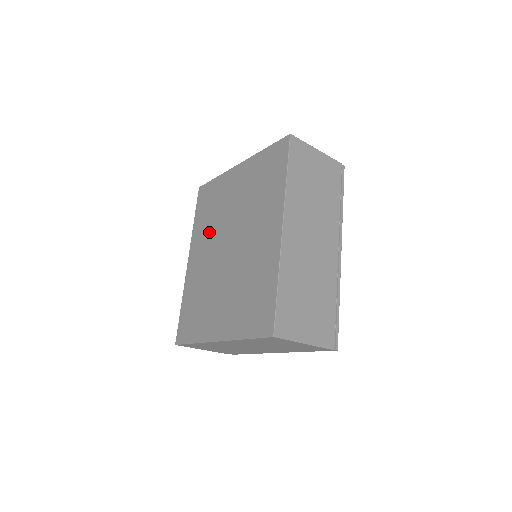
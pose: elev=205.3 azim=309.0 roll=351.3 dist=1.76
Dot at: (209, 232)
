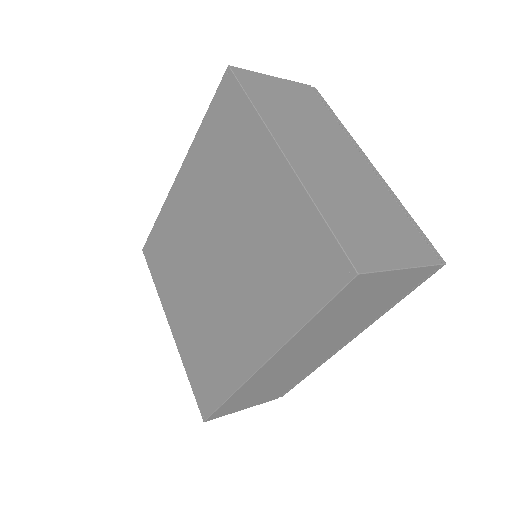
Dot at: (208, 187)
